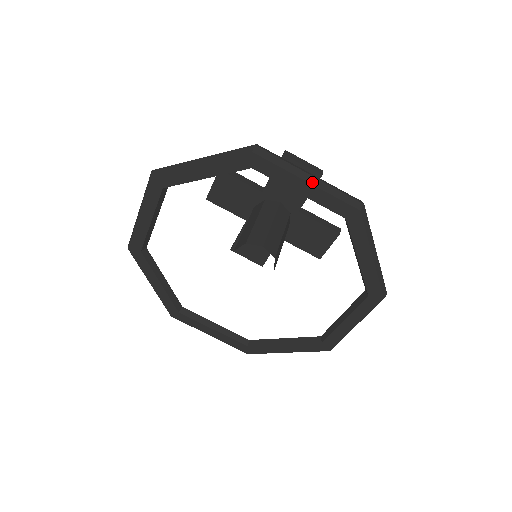
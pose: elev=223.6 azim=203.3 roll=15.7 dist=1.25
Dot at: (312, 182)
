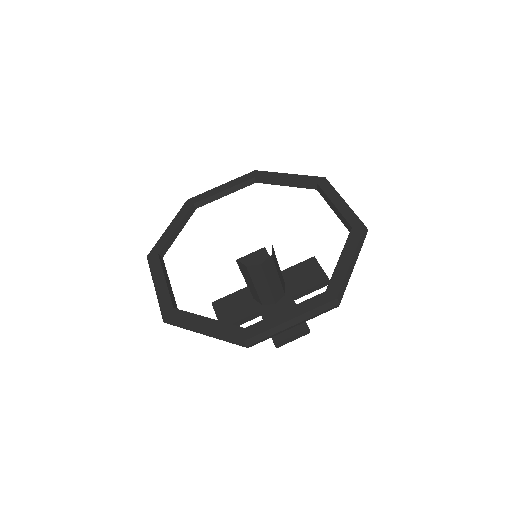
Dot at: (346, 203)
